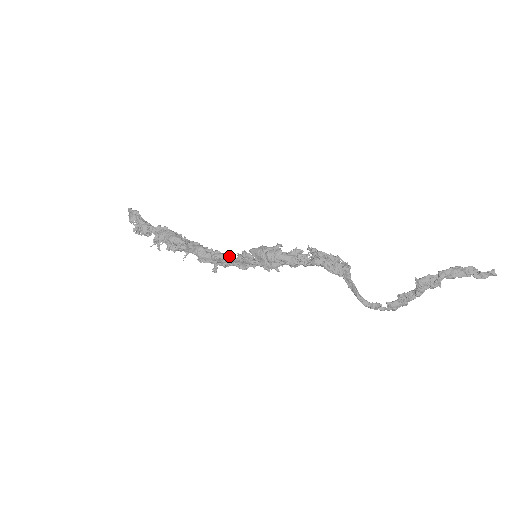
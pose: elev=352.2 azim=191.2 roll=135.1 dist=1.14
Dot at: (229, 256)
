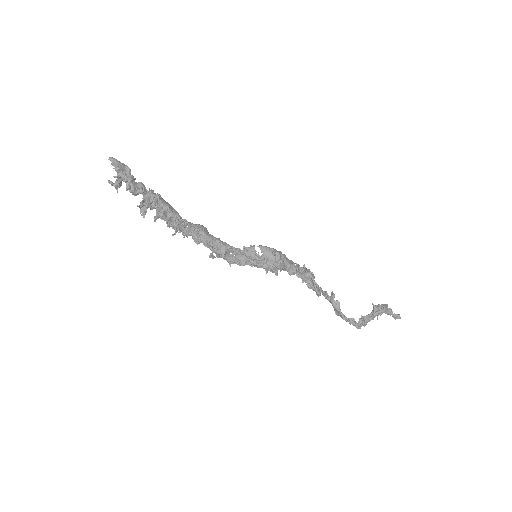
Dot at: occluded
